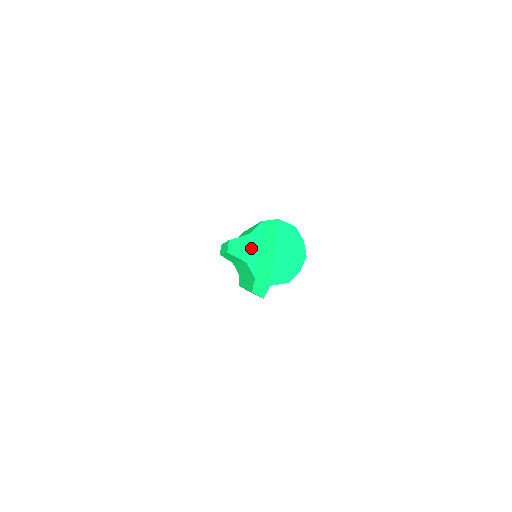
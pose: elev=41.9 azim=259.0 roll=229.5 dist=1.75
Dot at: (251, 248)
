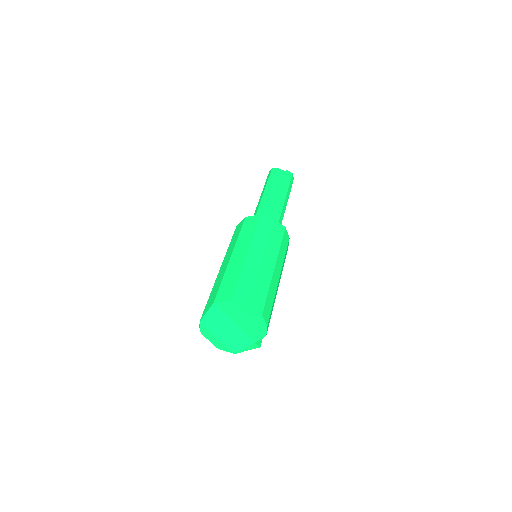
Dot at: (212, 340)
